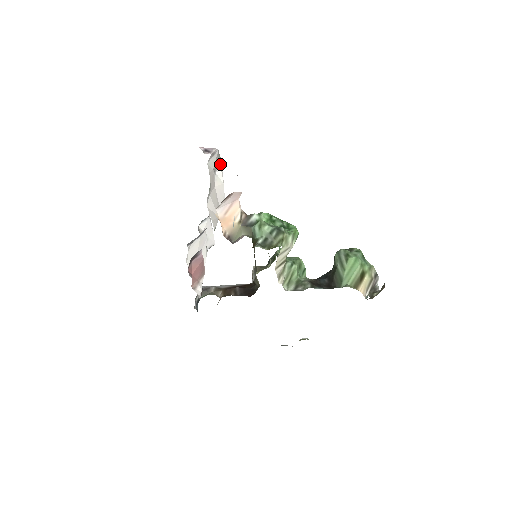
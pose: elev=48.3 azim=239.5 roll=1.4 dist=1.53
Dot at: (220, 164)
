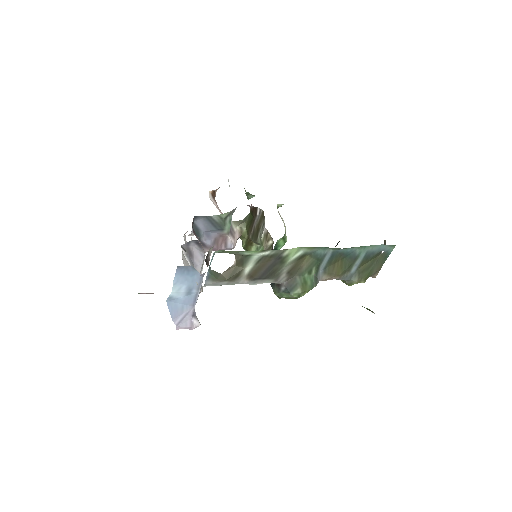
Dot at: occluded
